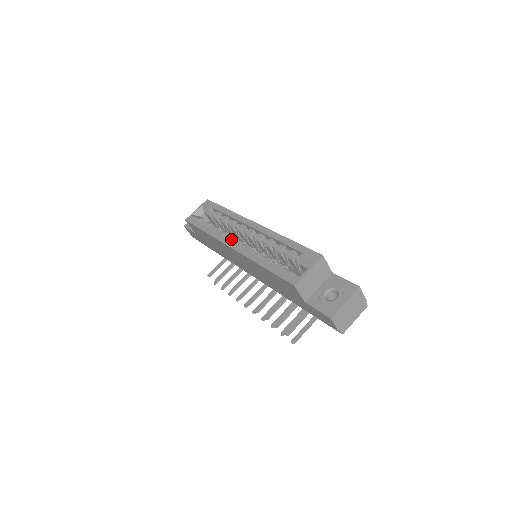
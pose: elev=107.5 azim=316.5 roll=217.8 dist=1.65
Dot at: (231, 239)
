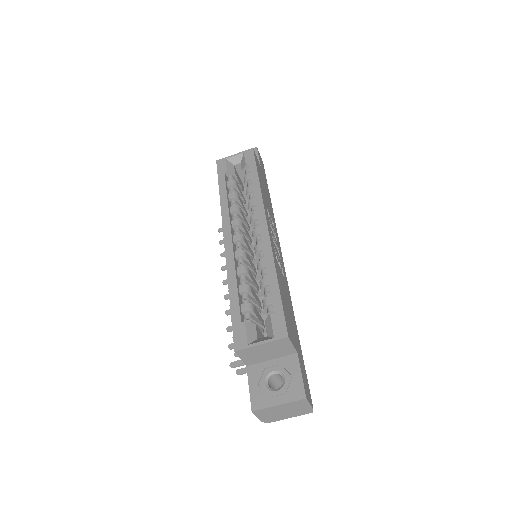
Dot at: (234, 226)
